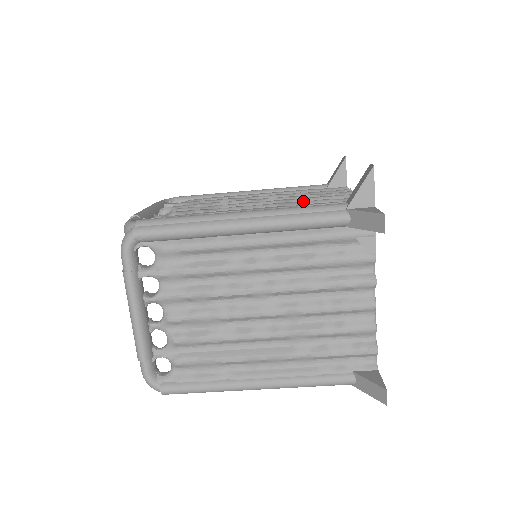
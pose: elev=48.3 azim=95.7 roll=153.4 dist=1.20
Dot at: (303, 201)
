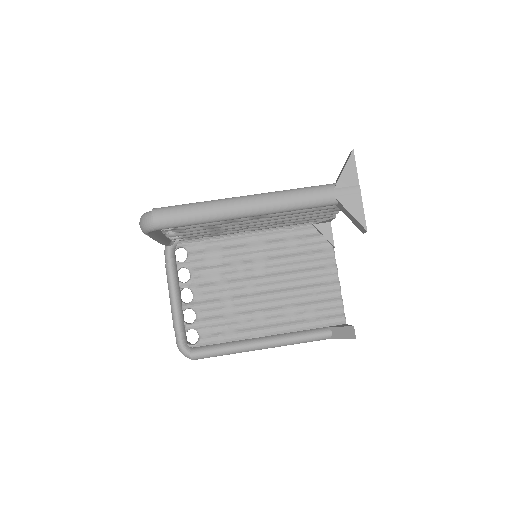
Dot at: occluded
